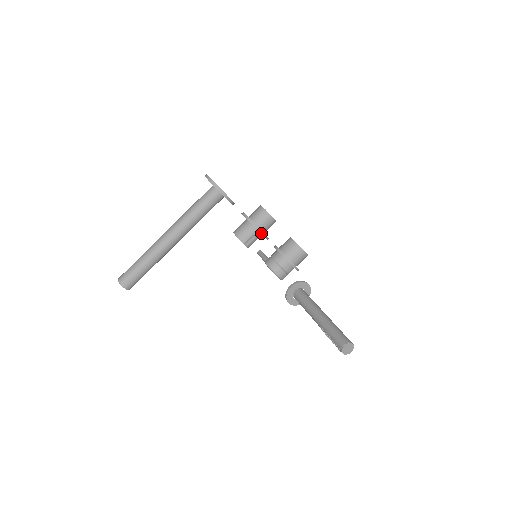
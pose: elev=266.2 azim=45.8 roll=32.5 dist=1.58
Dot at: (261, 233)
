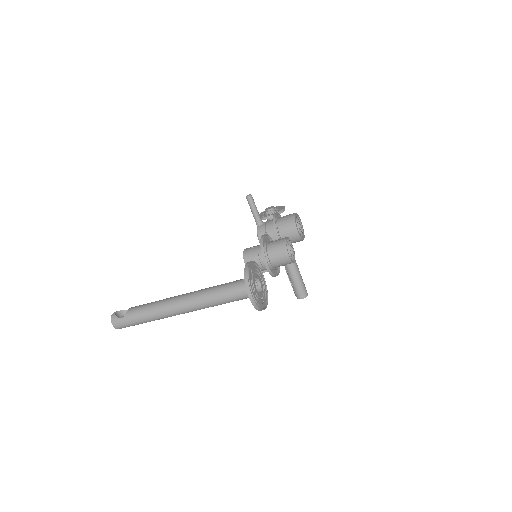
Dot at: (277, 275)
